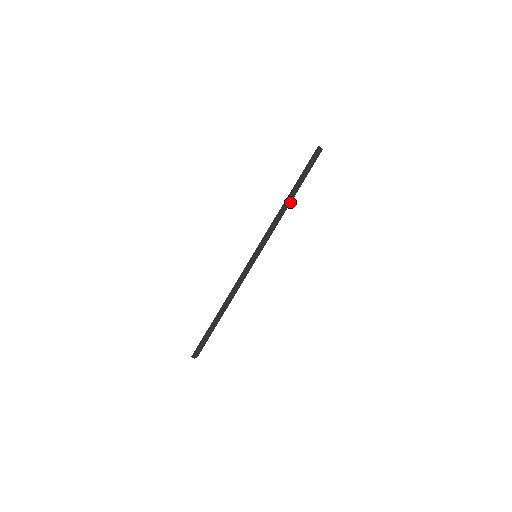
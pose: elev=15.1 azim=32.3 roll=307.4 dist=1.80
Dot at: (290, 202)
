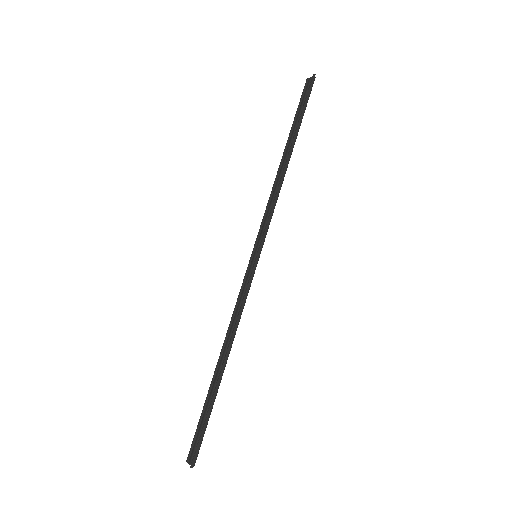
Dot at: (284, 161)
